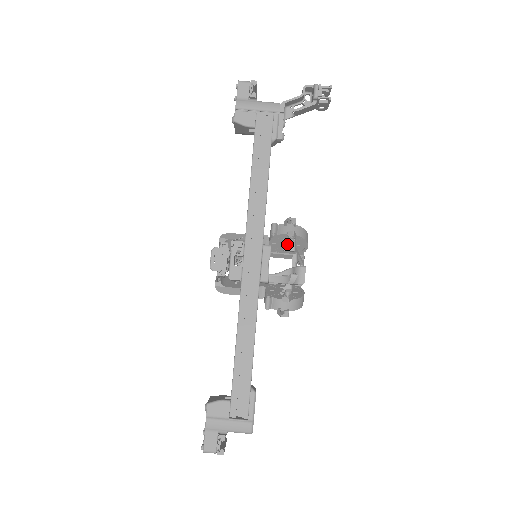
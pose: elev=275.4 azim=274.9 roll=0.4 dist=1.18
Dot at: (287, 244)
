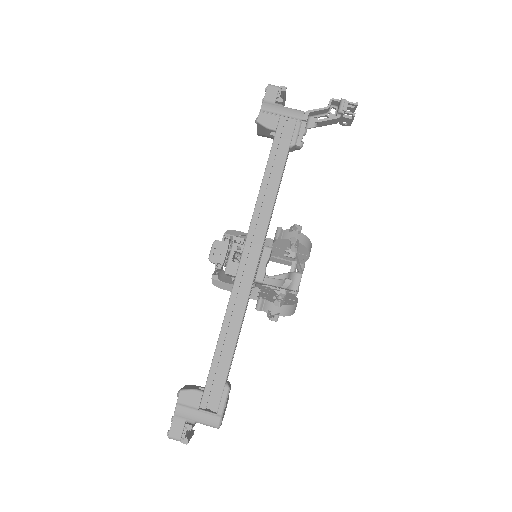
Dot at: (288, 250)
